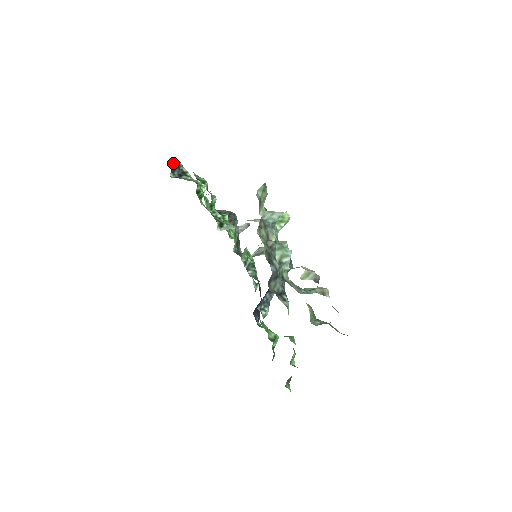
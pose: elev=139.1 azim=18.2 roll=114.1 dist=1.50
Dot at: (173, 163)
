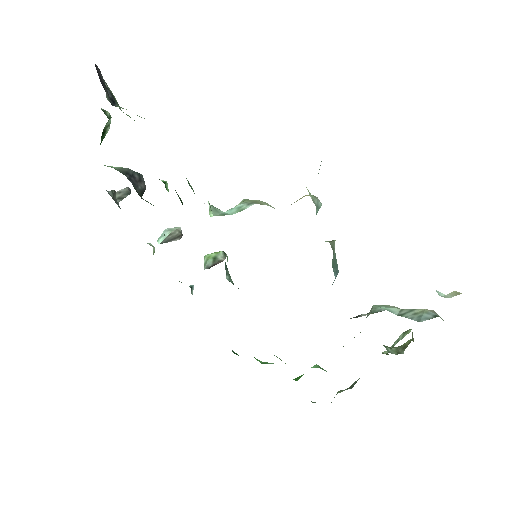
Dot at: (97, 72)
